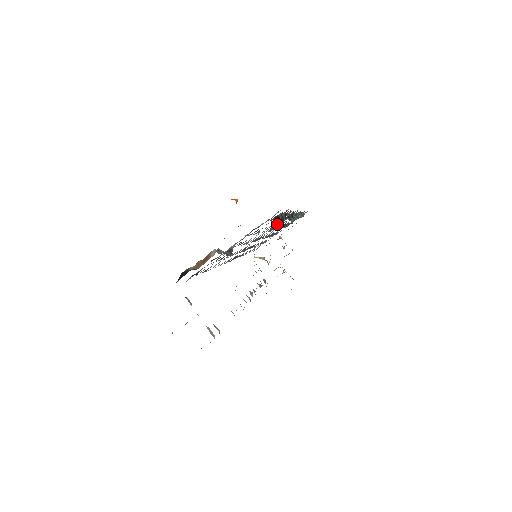
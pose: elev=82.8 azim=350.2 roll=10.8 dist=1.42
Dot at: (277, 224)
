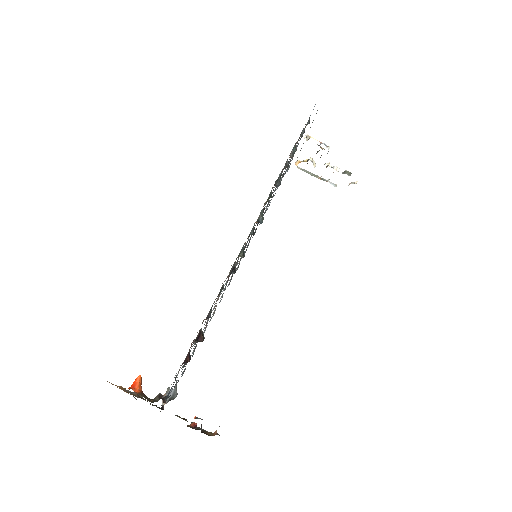
Dot at: occluded
